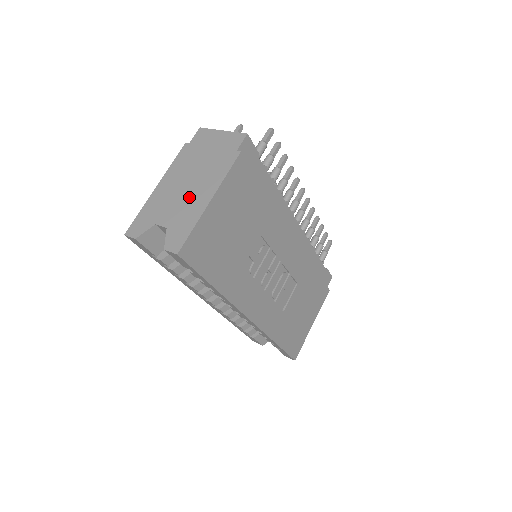
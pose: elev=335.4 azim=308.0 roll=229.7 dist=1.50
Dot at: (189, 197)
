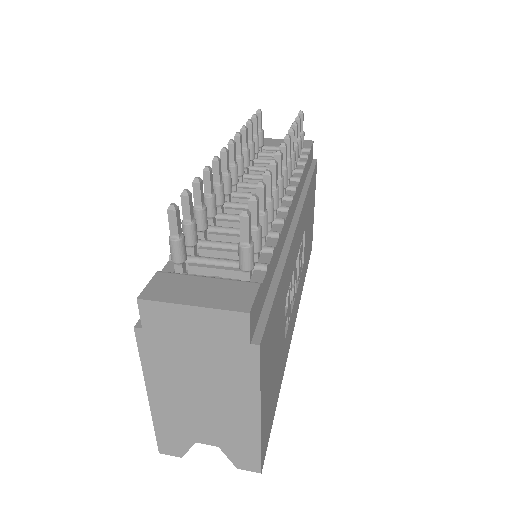
Dot at: (220, 412)
